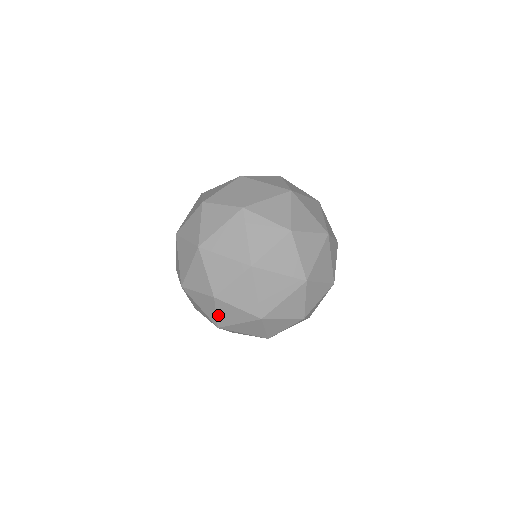
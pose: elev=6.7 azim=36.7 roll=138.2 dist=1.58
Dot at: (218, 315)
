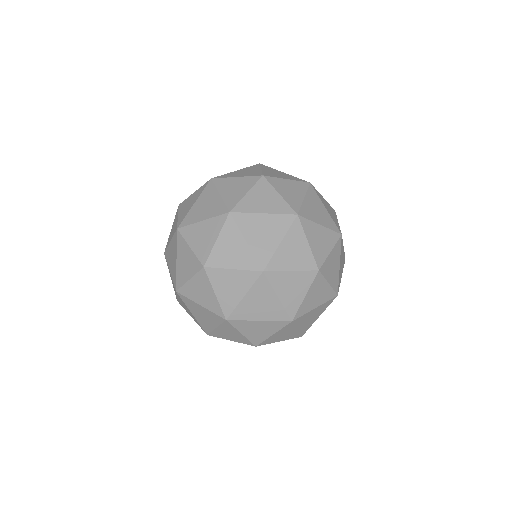
Dot at: occluded
